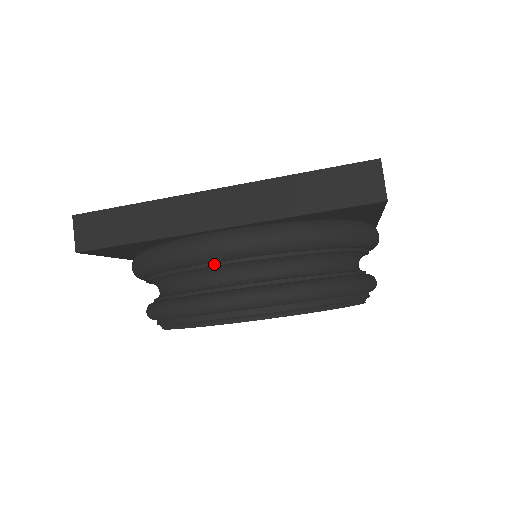
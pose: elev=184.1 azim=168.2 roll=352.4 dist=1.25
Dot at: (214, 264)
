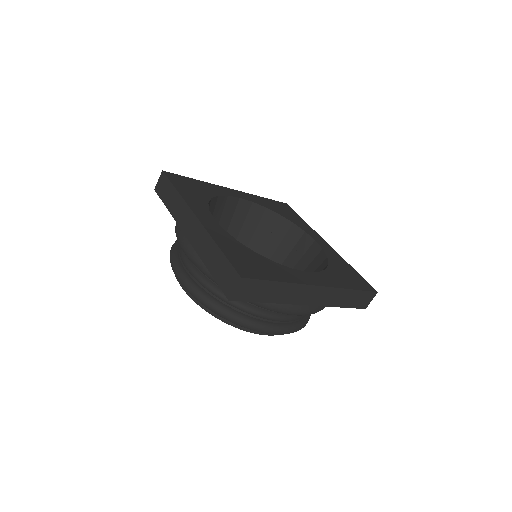
Dot at: occluded
